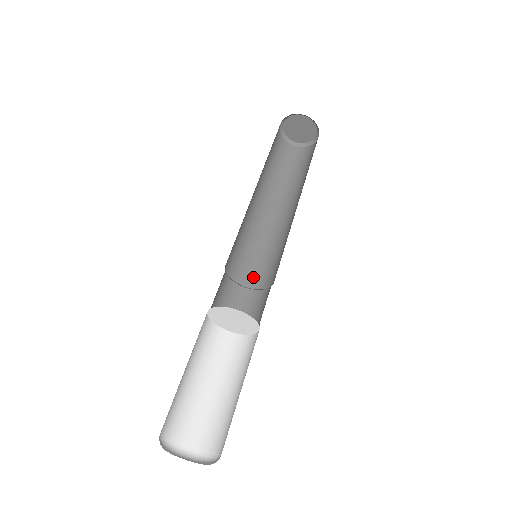
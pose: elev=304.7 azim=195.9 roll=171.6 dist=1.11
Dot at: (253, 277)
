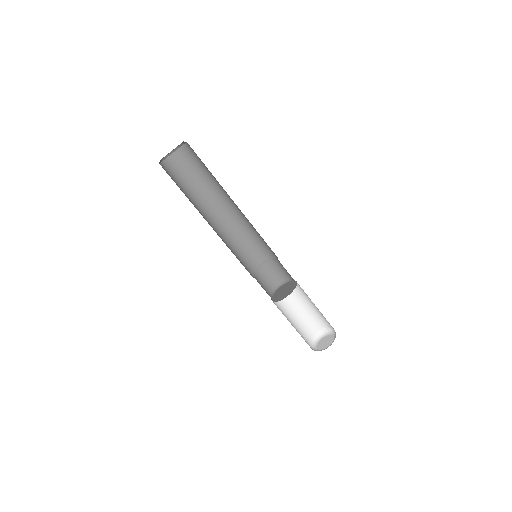
Dot at: (257, 257)
